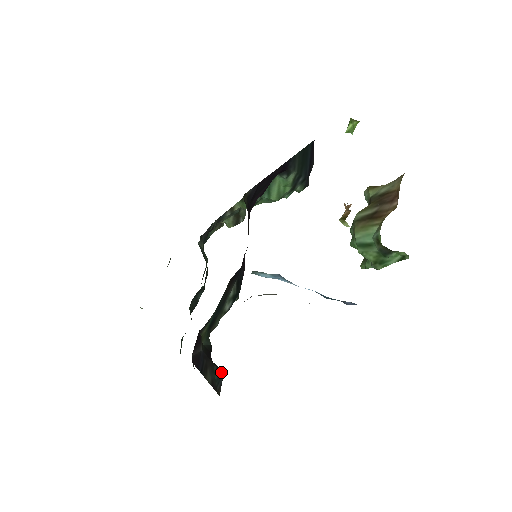
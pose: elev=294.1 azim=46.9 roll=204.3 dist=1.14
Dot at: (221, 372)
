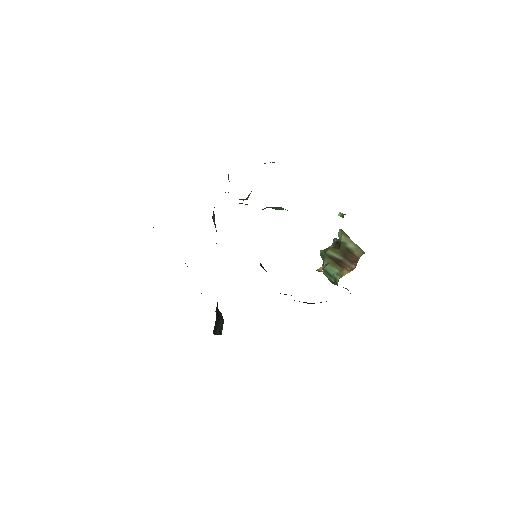
Dot at: (223, 320)
